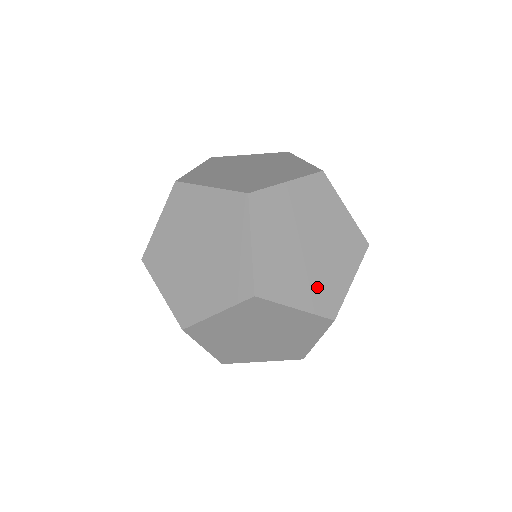
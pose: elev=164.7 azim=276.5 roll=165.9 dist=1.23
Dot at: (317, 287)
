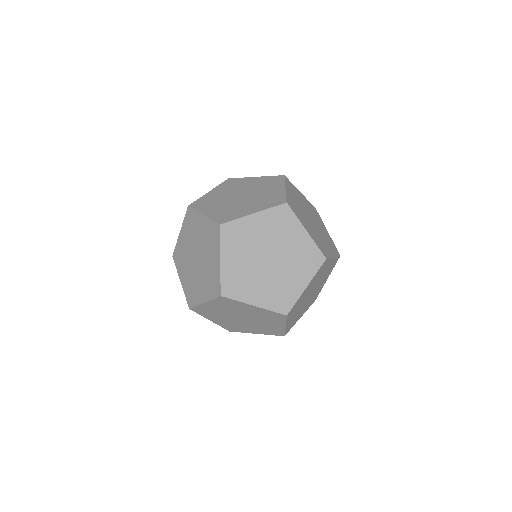
Dot at: (273, 291)
